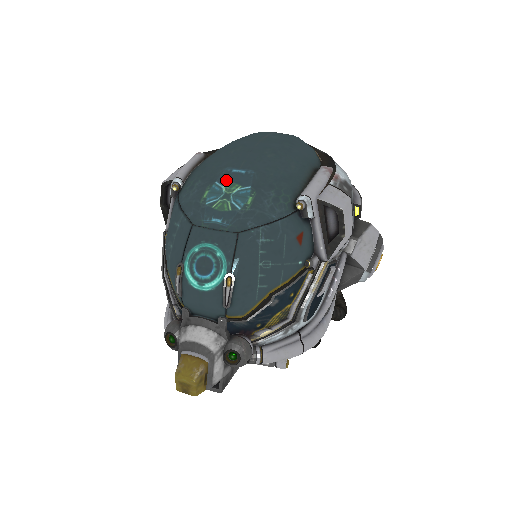
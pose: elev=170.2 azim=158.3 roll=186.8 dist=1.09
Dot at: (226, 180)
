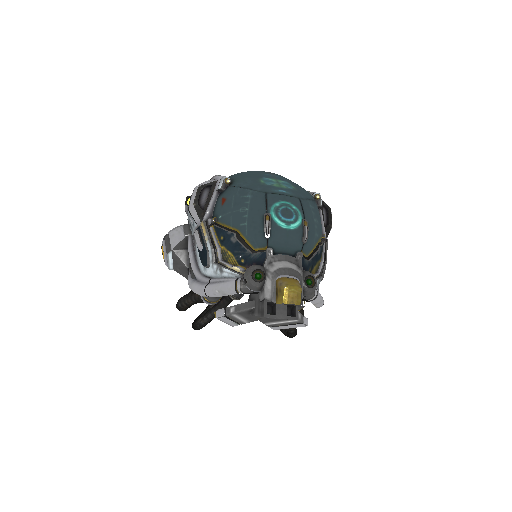
Dot at: (270, 177)
